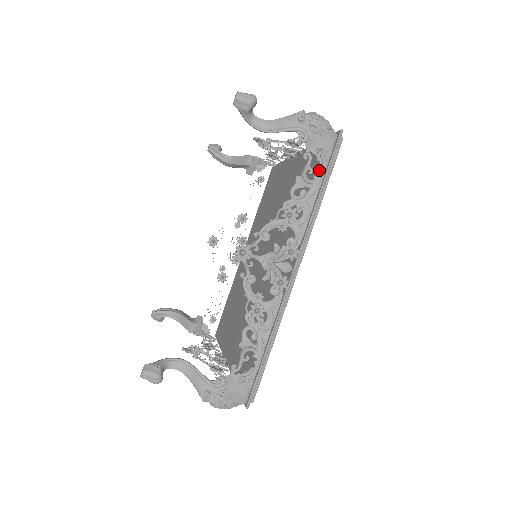
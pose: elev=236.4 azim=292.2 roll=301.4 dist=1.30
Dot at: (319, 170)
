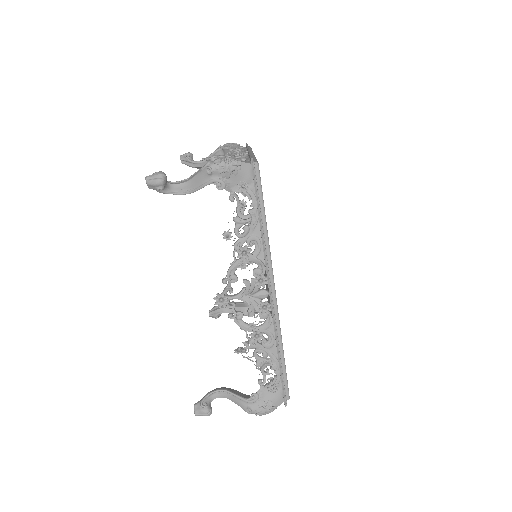
Dot at: occluded
